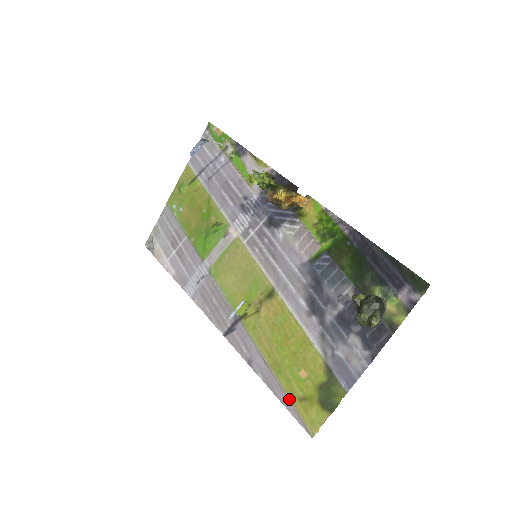
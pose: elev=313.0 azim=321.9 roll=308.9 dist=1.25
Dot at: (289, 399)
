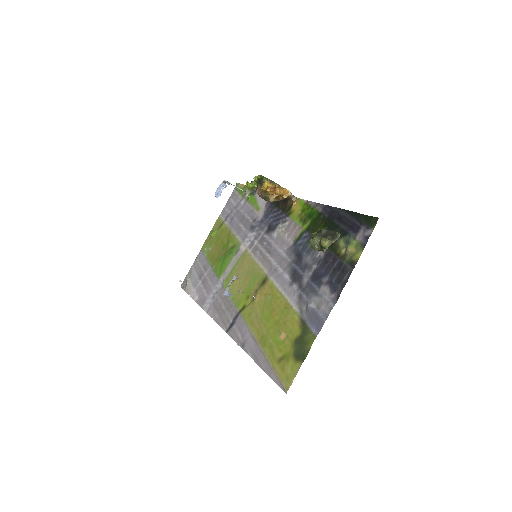
Dot at: (270, 364)
